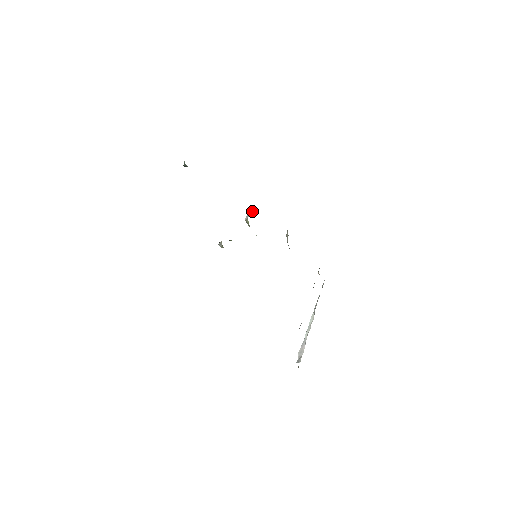
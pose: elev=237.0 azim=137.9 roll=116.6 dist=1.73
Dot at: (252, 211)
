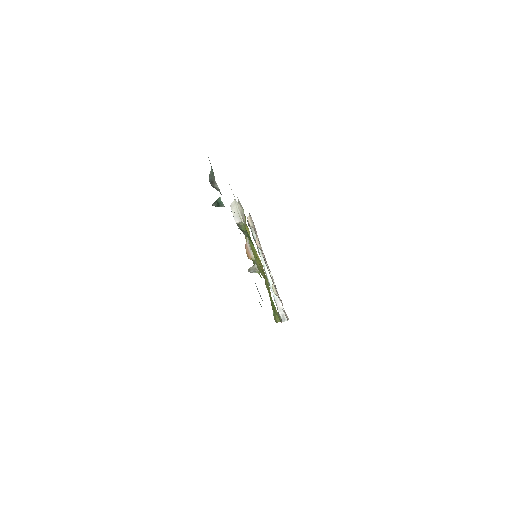
Dot at: (236, 209)
